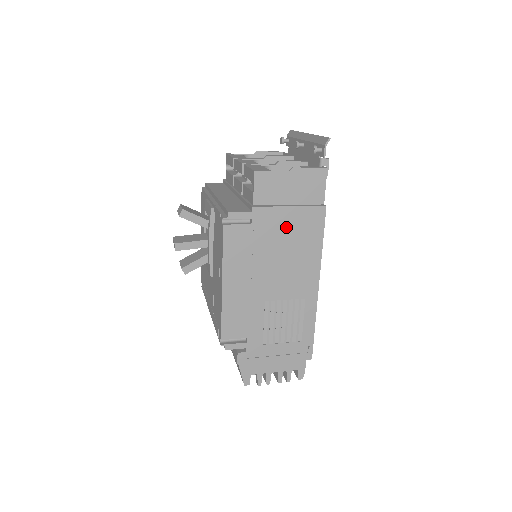
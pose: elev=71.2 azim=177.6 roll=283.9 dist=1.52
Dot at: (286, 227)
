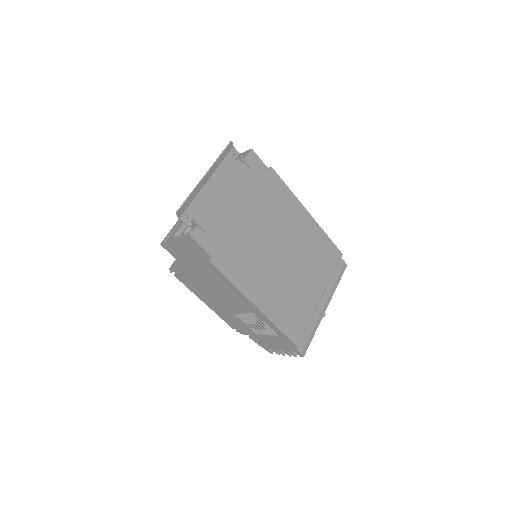
Dot at: (201, 274)
